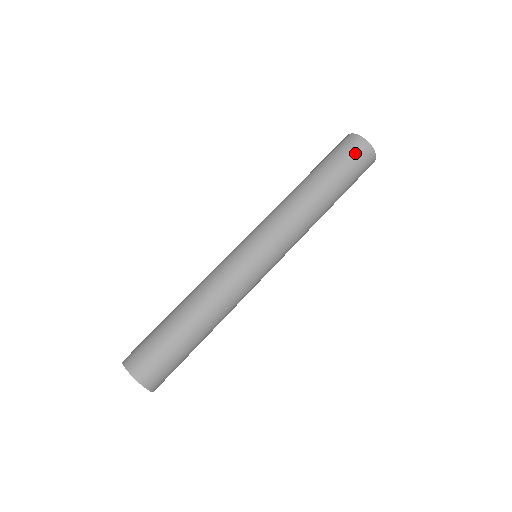
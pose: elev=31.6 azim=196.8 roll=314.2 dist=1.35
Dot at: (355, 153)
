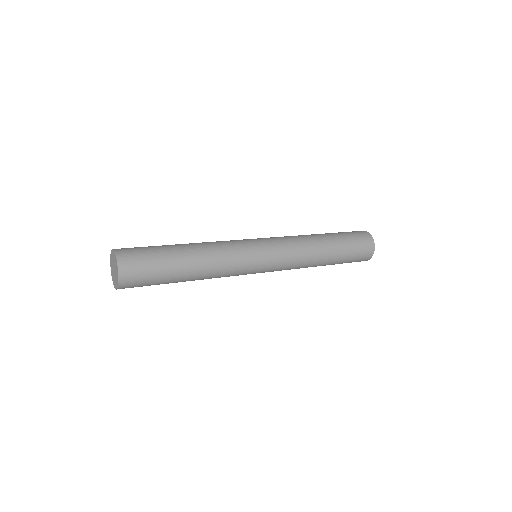
Dot at: (363, 253)
